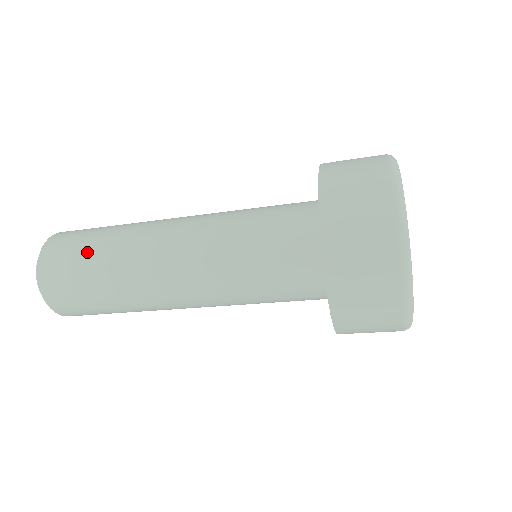
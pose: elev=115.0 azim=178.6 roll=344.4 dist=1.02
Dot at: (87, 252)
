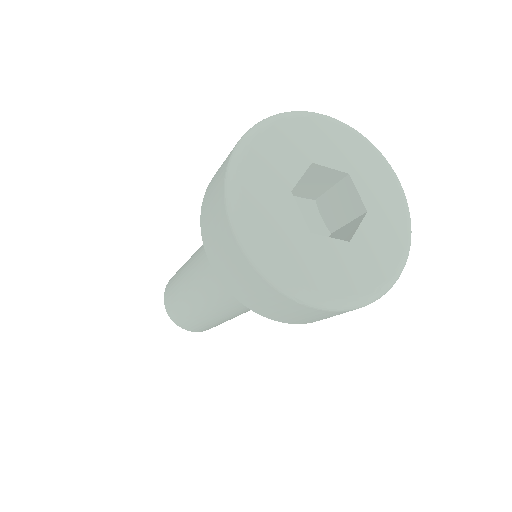
Dot at: occluded
